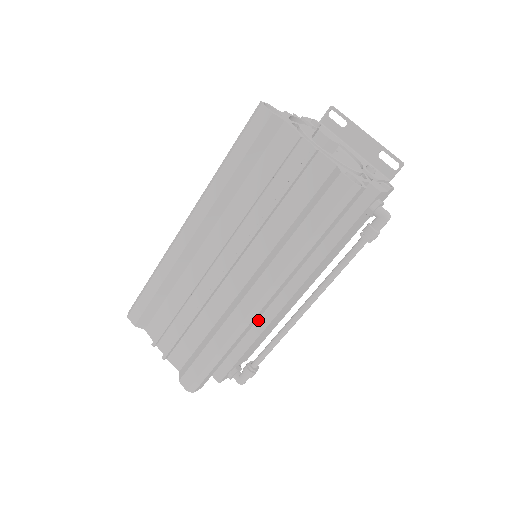
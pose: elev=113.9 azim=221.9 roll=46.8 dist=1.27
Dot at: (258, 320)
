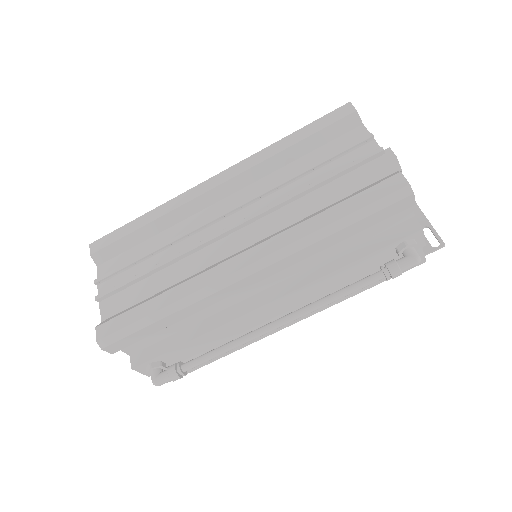
Dot at: (222, 312)
